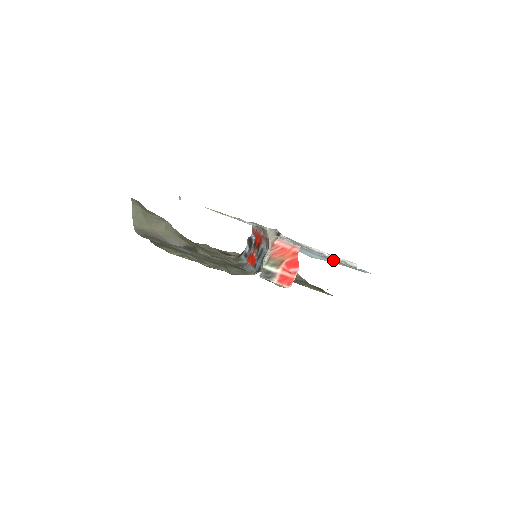
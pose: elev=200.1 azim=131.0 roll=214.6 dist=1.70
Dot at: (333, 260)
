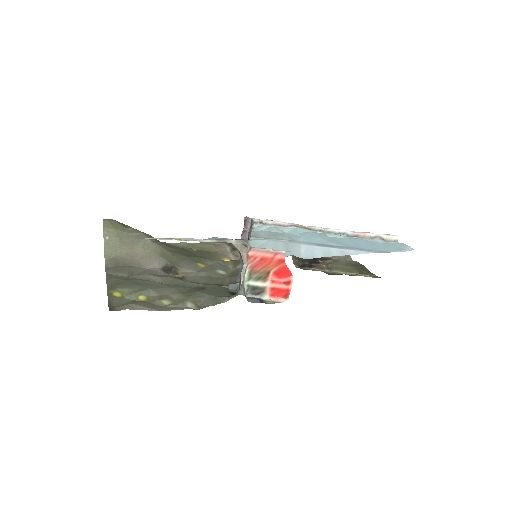
Dot at: (358, 241)
